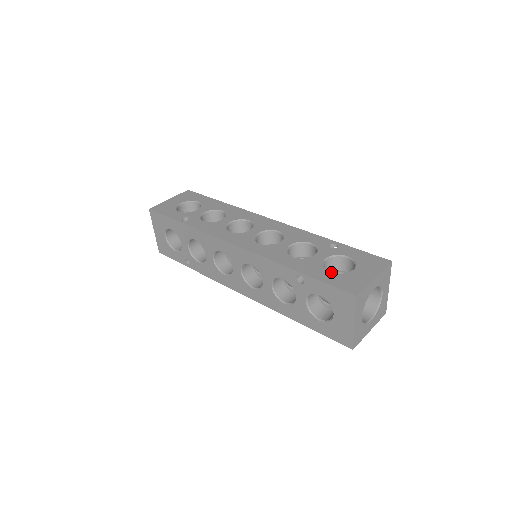
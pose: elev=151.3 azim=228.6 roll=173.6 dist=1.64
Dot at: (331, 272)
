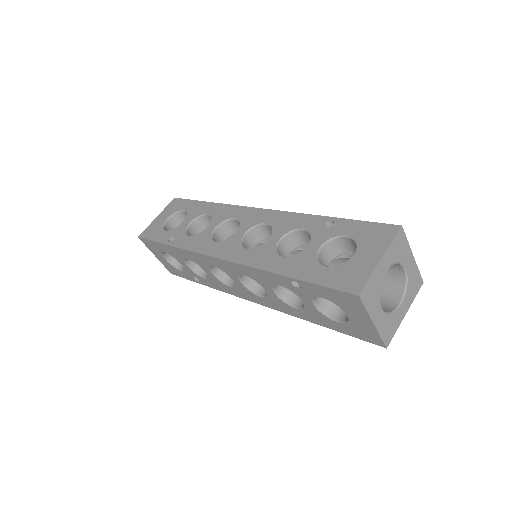
Dot at: (327, 266)
